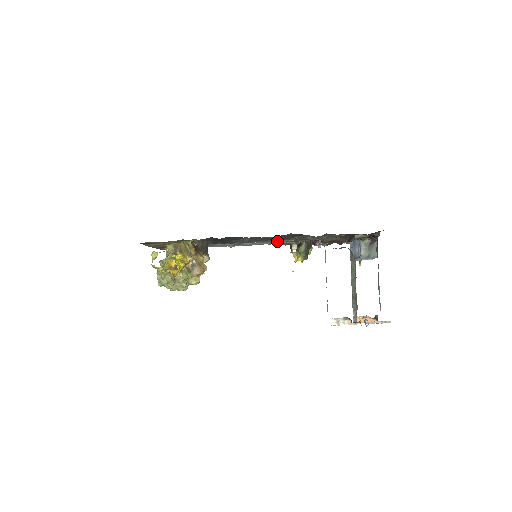
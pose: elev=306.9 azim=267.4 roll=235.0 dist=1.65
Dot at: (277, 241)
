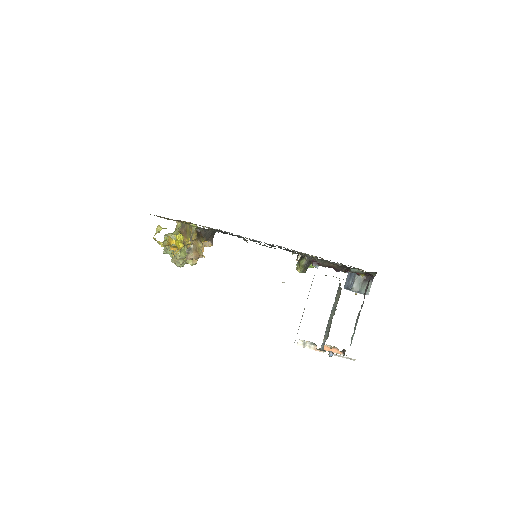
Dot at: (283, 247)
